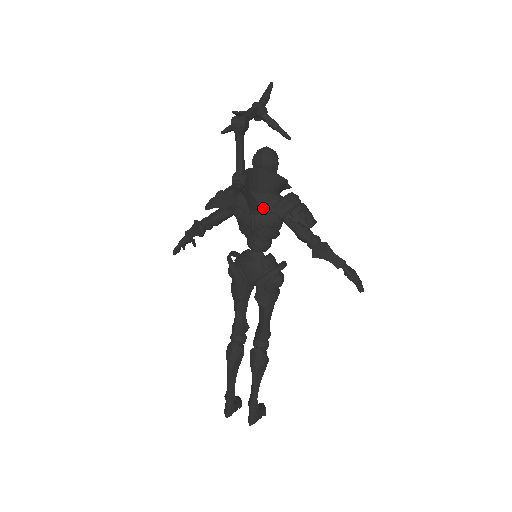
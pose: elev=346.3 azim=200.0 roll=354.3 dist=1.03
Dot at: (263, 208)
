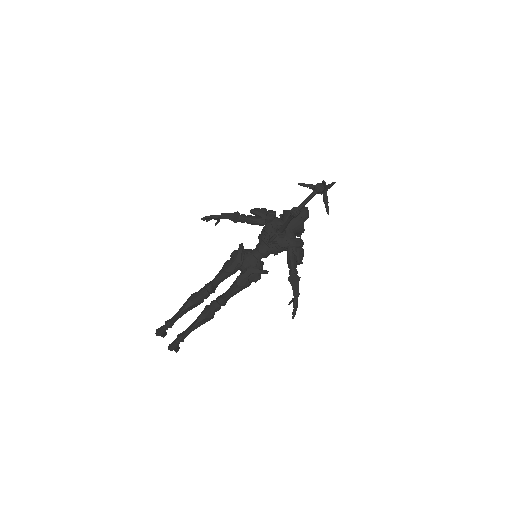
Dot at: (284, 235)
